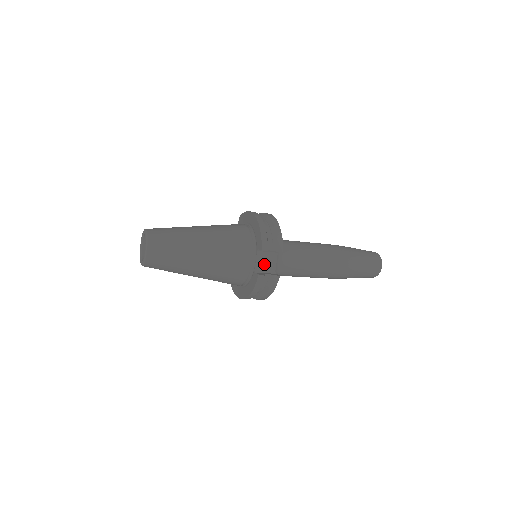
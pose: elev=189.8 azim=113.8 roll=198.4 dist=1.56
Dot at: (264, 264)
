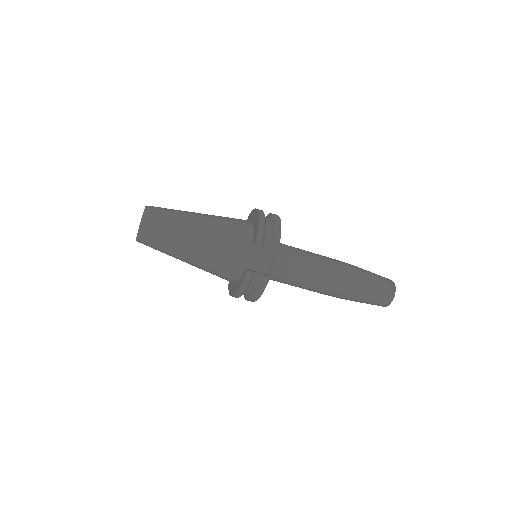
Dot at: (257, 262)
